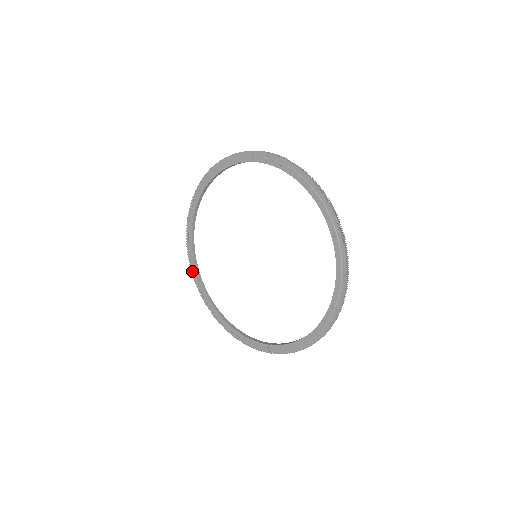
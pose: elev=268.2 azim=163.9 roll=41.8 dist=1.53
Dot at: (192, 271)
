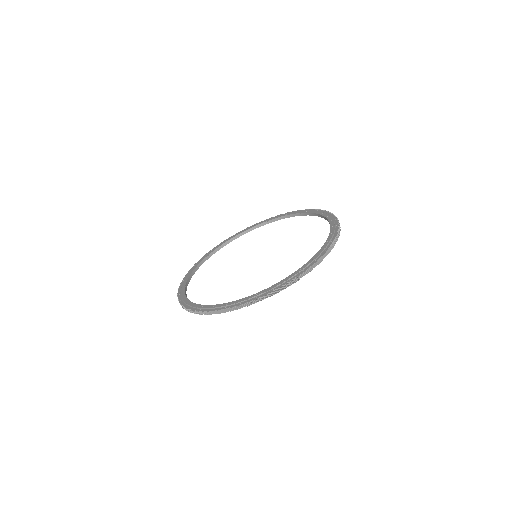
Dot at: (203, 257)
